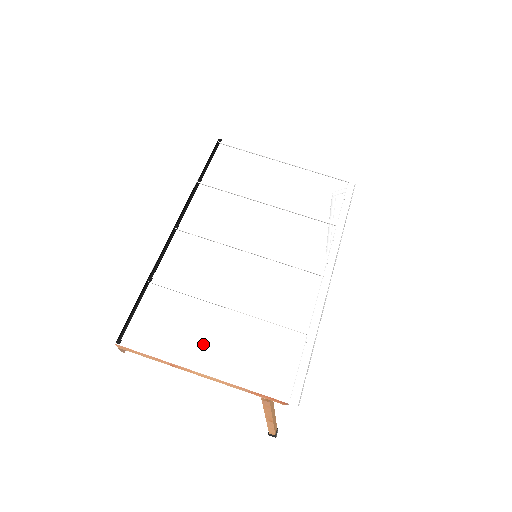
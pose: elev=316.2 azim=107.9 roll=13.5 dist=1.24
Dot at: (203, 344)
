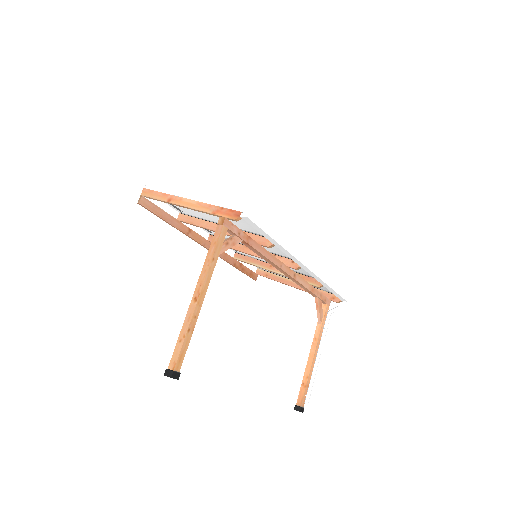
Dot at: occluded
